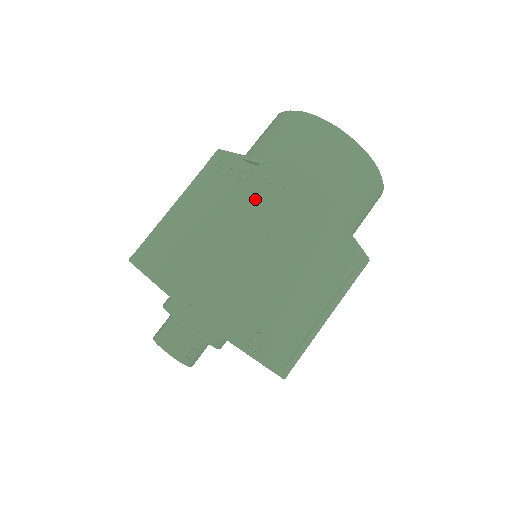
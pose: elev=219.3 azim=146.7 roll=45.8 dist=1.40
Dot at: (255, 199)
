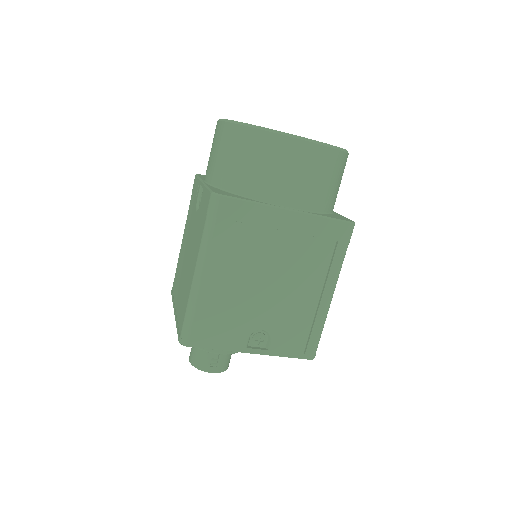
Dot at: (199, 228)
